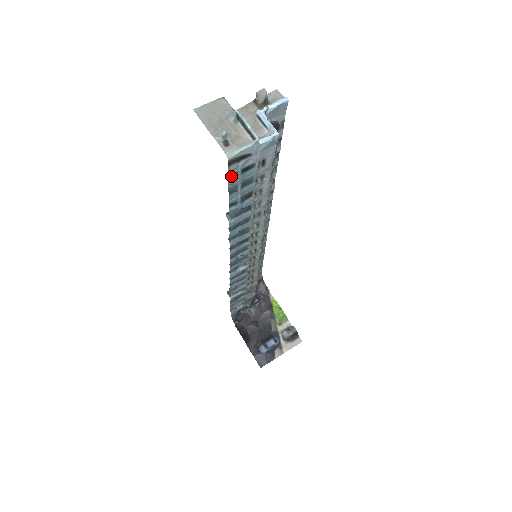
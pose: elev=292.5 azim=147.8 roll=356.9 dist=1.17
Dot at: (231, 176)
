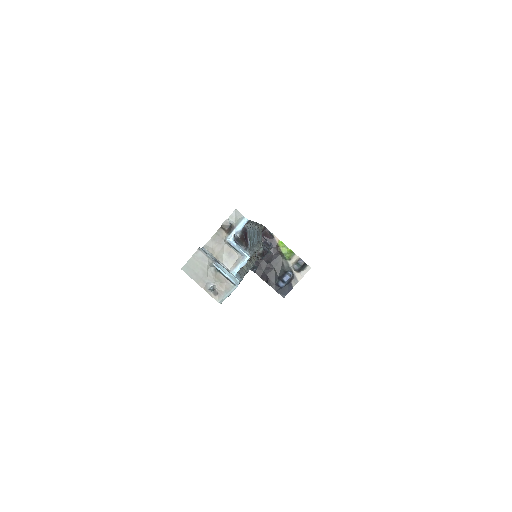
Dot at: occluded
